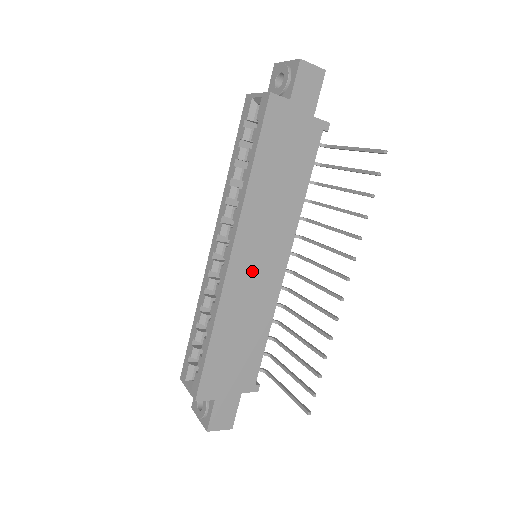
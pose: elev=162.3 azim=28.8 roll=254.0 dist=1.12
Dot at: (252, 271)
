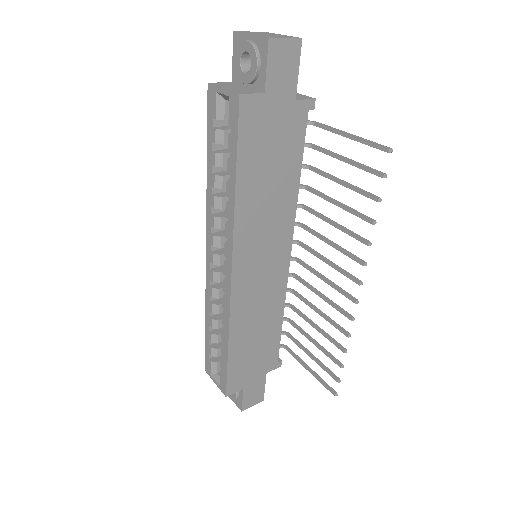
Dot at: (256, 278)
